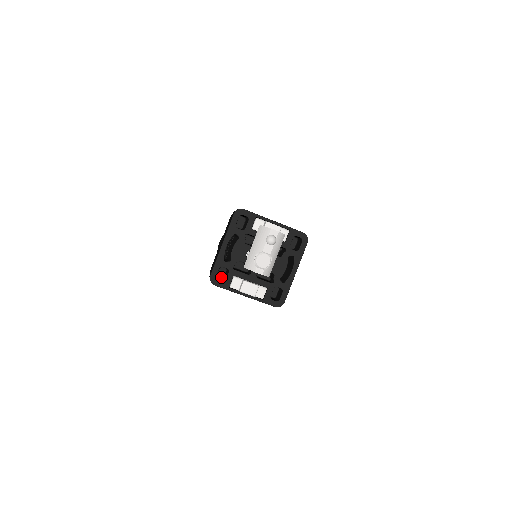
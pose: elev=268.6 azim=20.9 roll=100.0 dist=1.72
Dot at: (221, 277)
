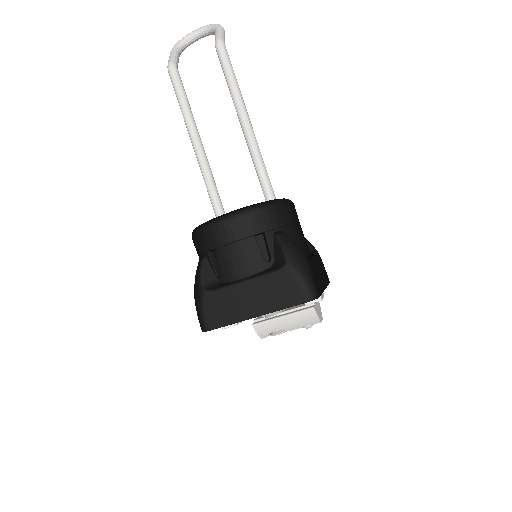
Dot at: occluded
